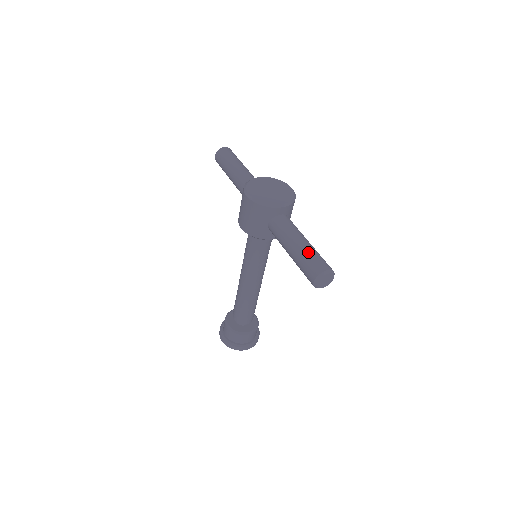
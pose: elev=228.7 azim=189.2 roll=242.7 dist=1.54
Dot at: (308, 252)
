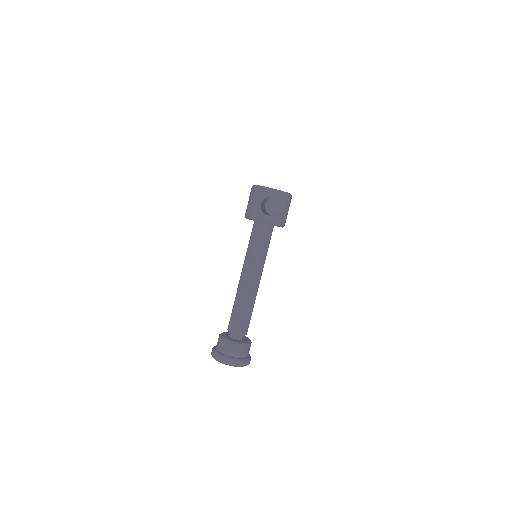
Dot at: occluded
